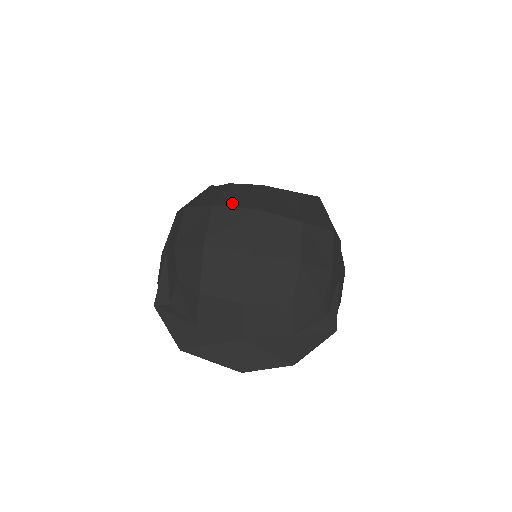
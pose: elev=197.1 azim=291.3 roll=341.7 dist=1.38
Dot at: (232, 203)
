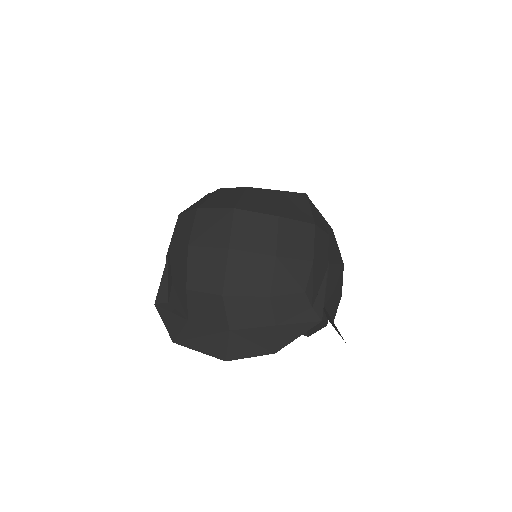
Dot at: (214, 205)
